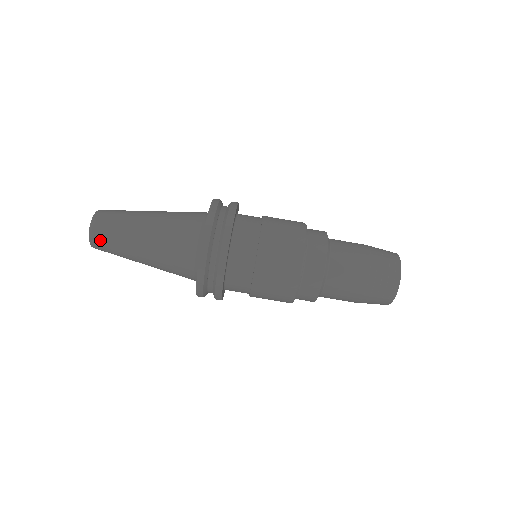
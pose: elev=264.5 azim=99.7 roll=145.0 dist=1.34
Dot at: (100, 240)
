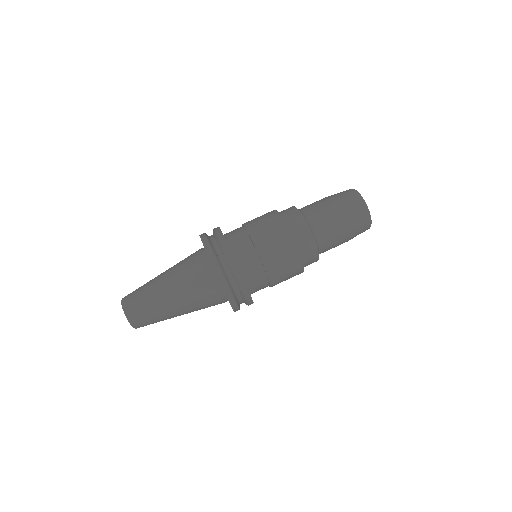
Dot at: (140, 321)
